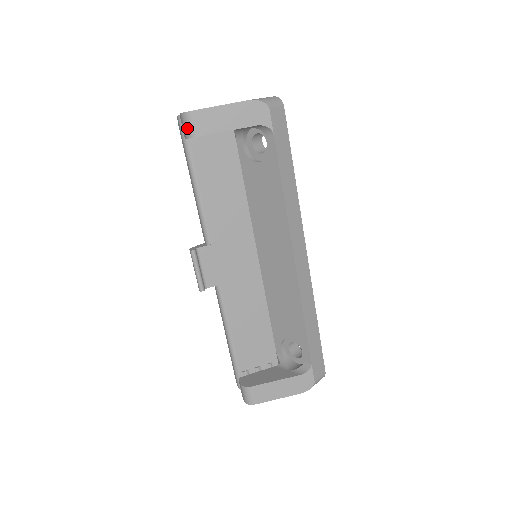
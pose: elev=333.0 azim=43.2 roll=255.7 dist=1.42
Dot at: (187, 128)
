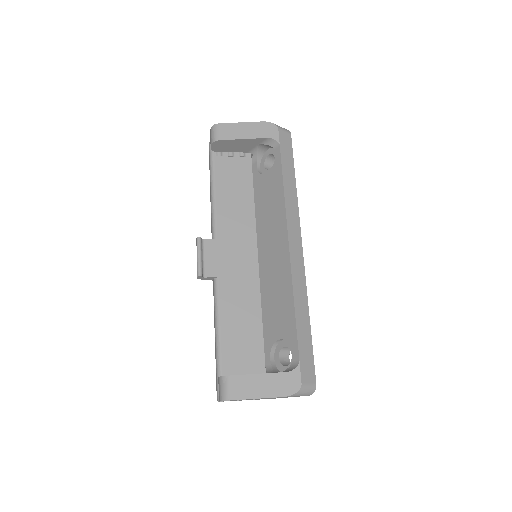
Dot at: (213, 135)
